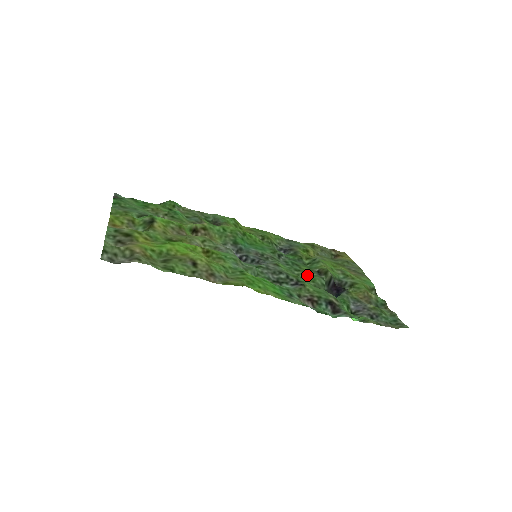
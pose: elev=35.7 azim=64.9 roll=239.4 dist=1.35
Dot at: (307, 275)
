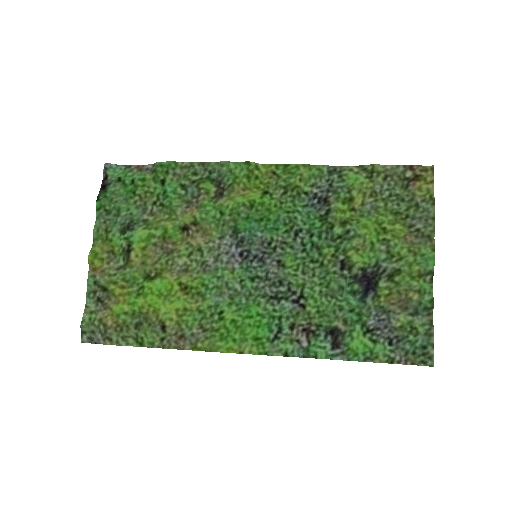
Dot at: (324, 270)
